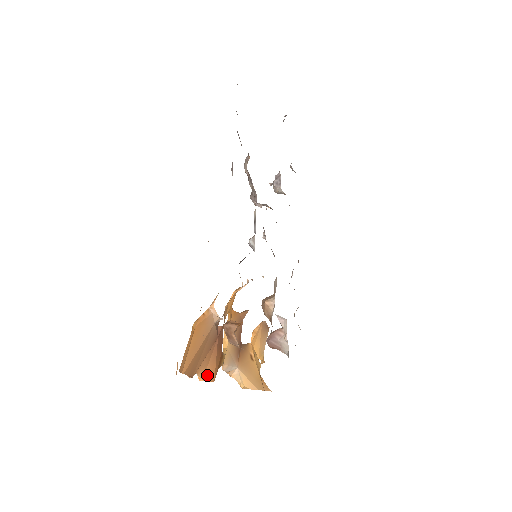
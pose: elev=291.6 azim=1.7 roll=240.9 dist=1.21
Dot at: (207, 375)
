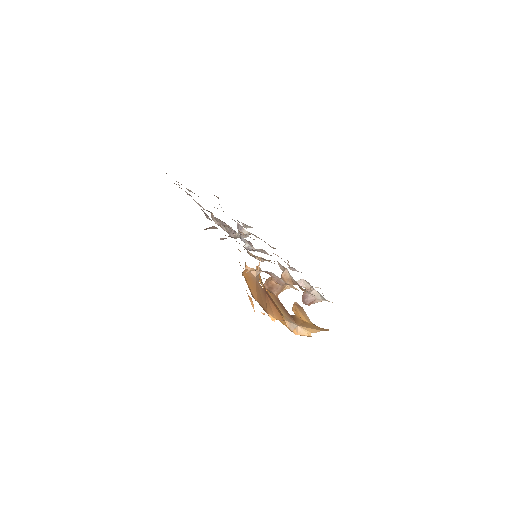
Dot at: (276, 316)
